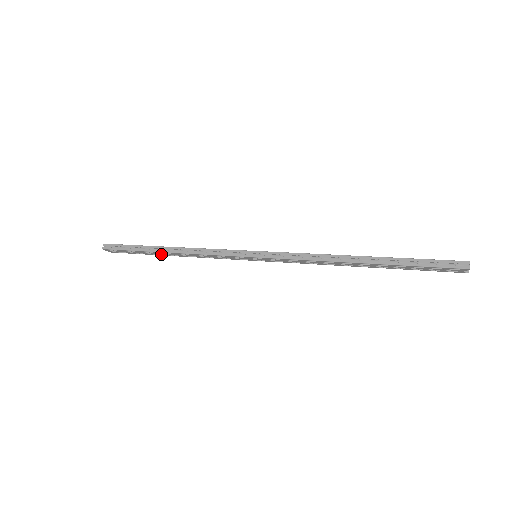
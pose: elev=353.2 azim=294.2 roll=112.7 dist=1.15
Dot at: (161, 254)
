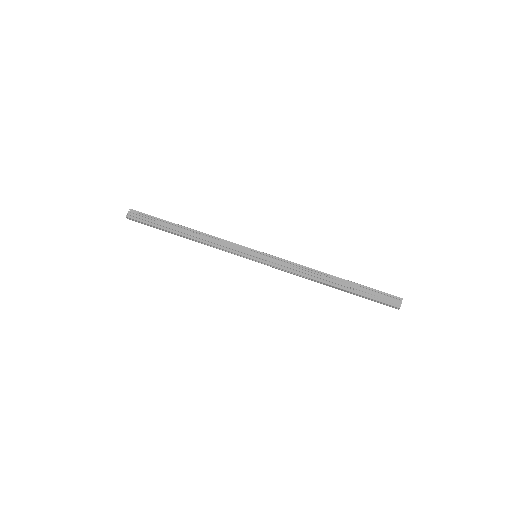
Dot at: (179, 230)
